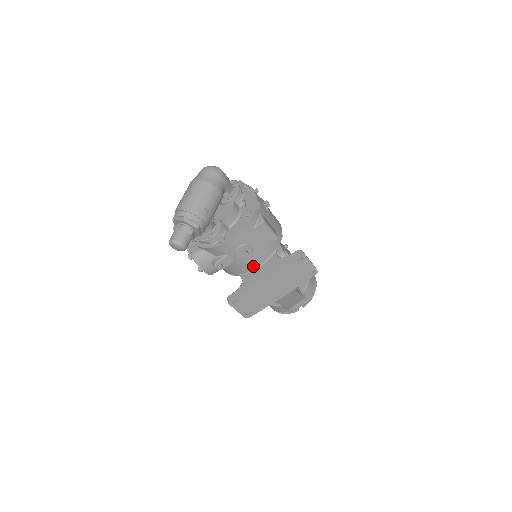
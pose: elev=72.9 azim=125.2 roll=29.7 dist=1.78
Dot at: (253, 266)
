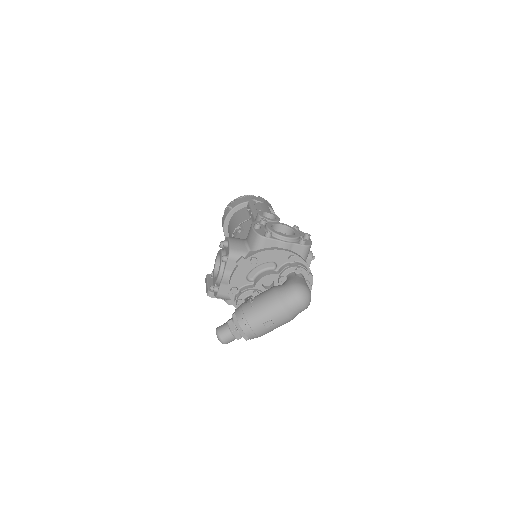
Dot at: occluded
